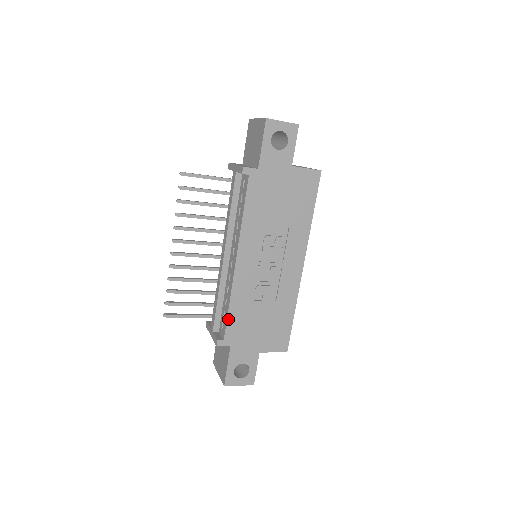
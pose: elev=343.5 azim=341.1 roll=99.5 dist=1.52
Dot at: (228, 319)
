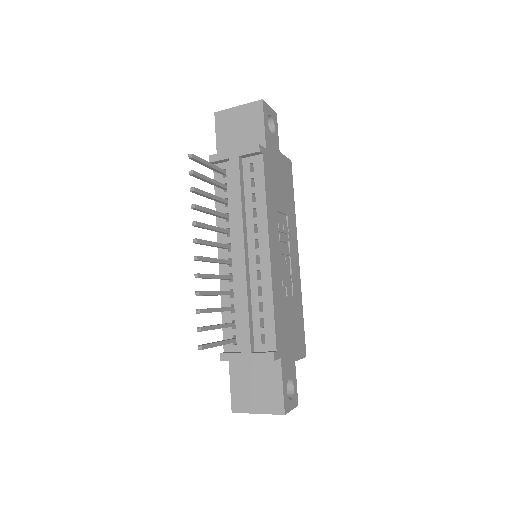
Dot at: (275, 323)
